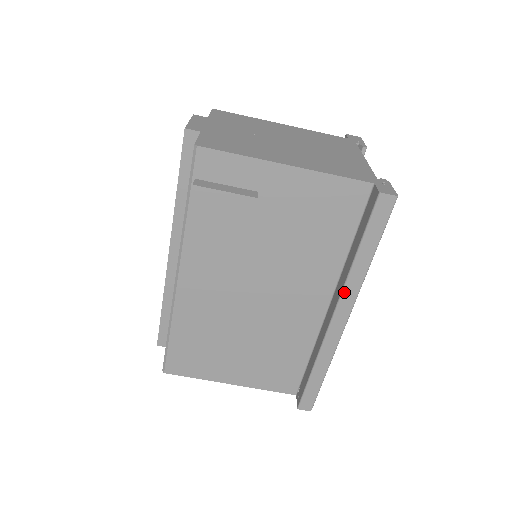
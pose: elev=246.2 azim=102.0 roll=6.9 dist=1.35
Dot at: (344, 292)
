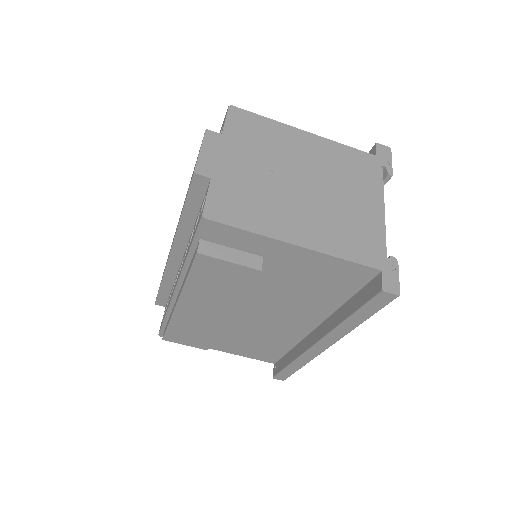
Dot at: (330, 335)
